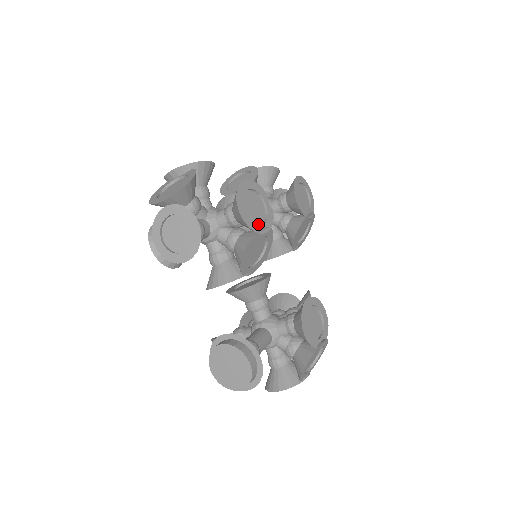
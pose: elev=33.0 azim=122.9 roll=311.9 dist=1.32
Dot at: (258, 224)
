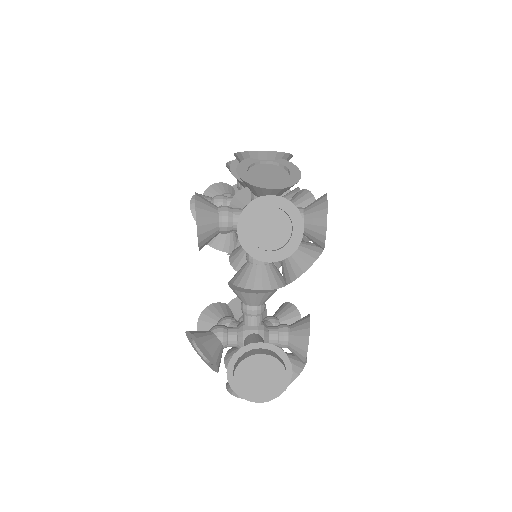
Dot at: occluded
